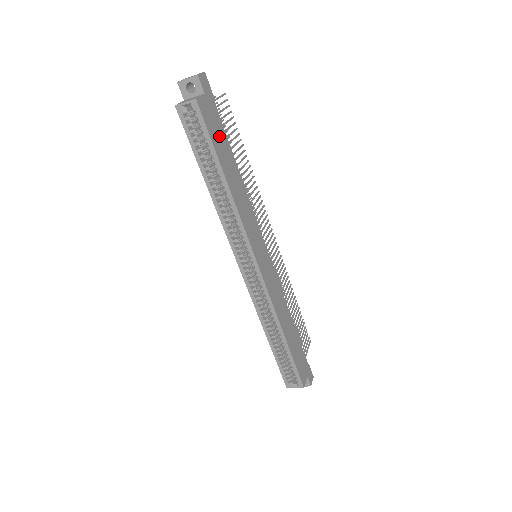
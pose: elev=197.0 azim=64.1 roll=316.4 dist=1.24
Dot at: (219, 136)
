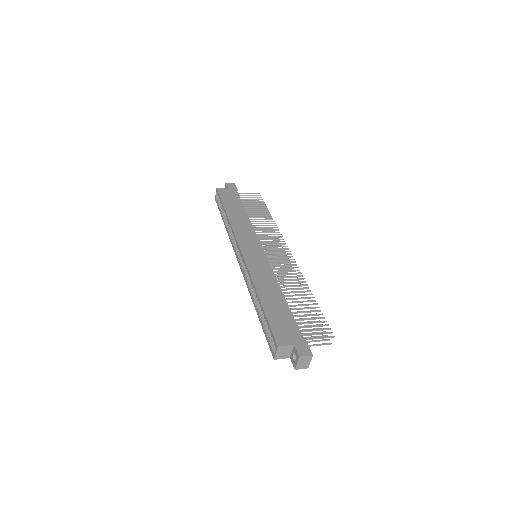
Dot at: (232, 200)
